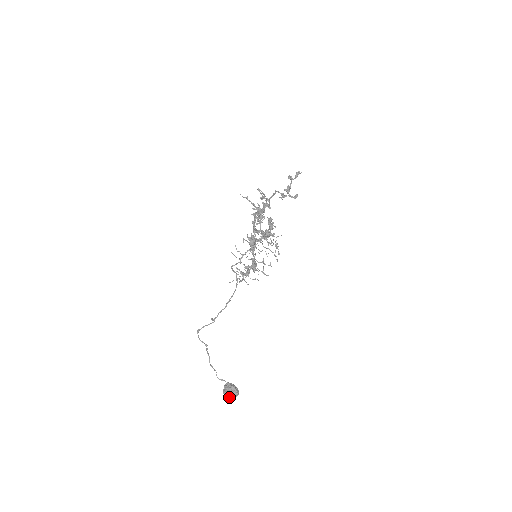
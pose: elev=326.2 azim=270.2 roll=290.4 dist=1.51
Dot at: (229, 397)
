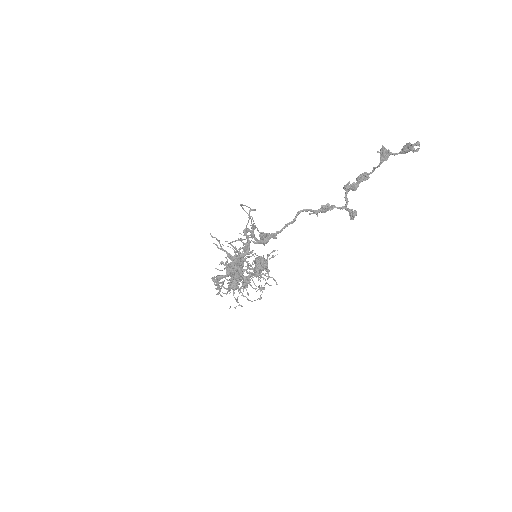
Dot at: occluded
